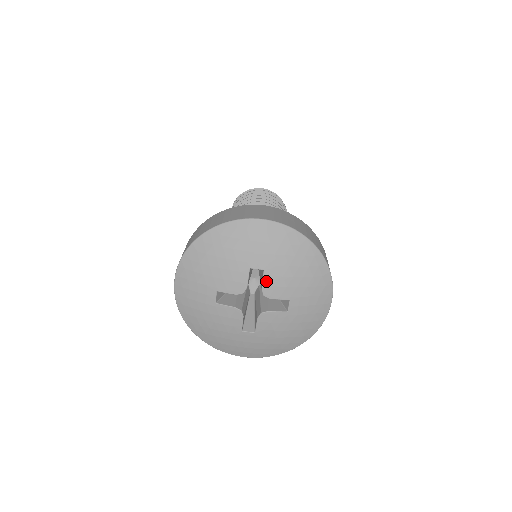
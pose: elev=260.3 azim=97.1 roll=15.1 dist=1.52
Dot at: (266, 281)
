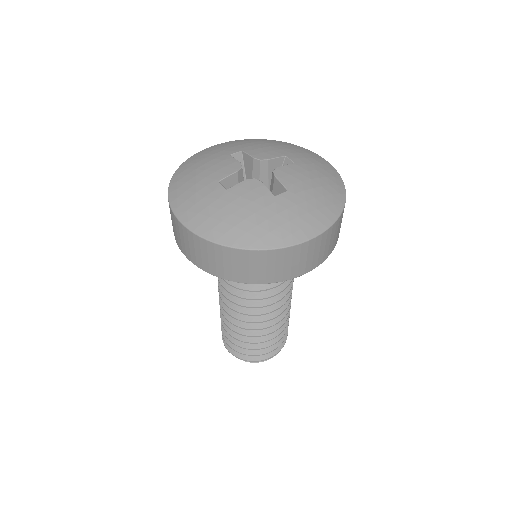
Dot at: (251, 153)
